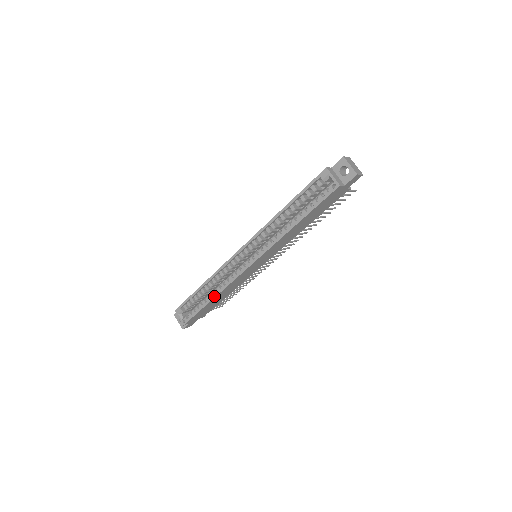
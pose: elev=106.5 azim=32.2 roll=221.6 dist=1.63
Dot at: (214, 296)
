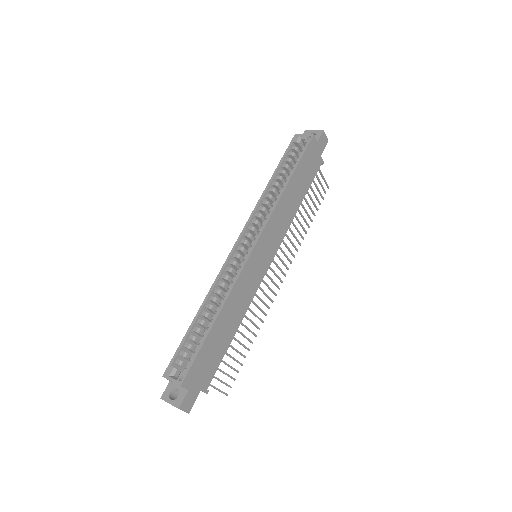
Dot at: (218, 311)
